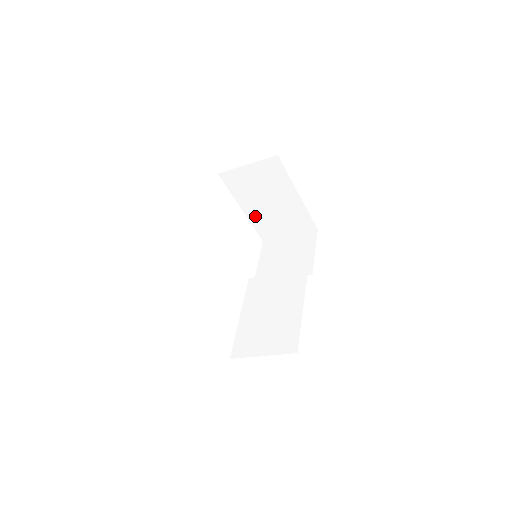
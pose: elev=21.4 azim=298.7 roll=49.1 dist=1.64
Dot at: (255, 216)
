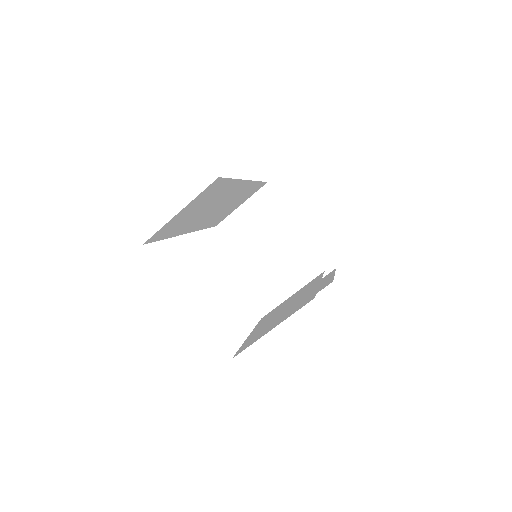
Dot at: (264, 272)
